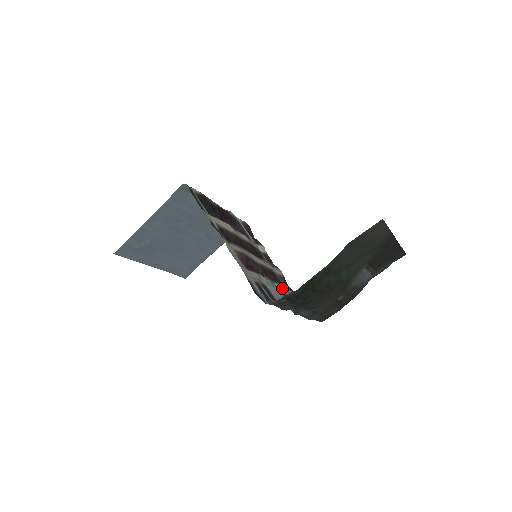
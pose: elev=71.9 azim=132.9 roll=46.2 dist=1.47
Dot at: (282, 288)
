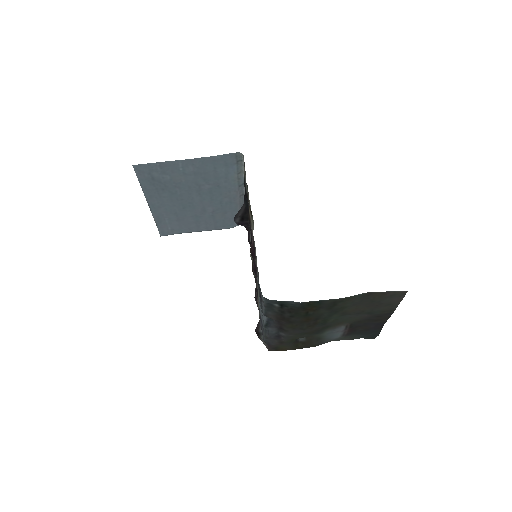
Dot at: occluded
